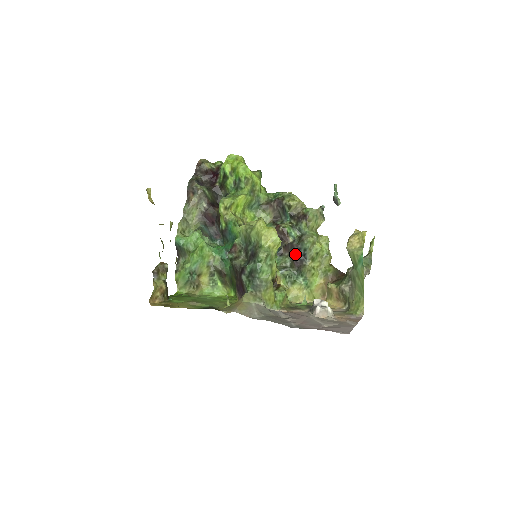
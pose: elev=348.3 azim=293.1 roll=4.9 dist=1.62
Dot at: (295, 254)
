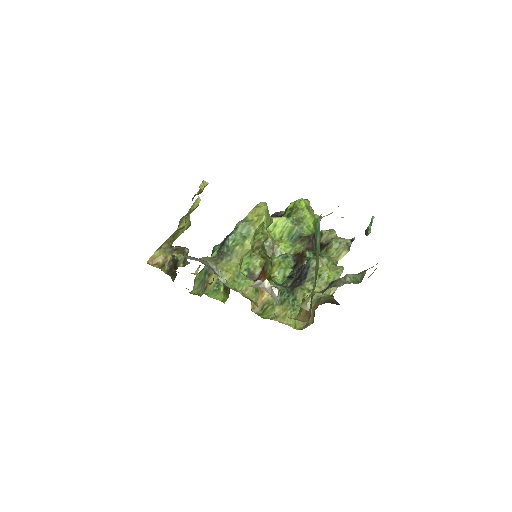
Dot at: (300, 274)
